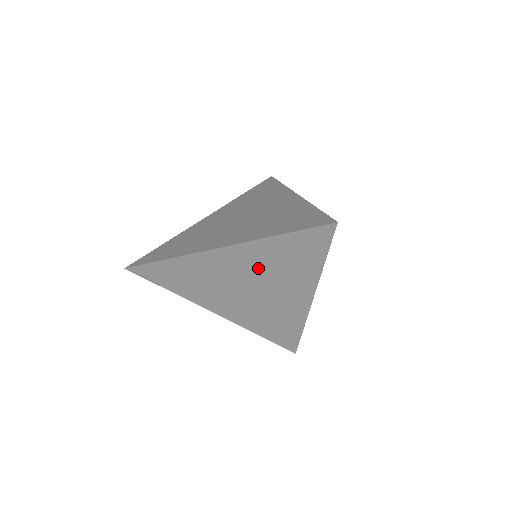
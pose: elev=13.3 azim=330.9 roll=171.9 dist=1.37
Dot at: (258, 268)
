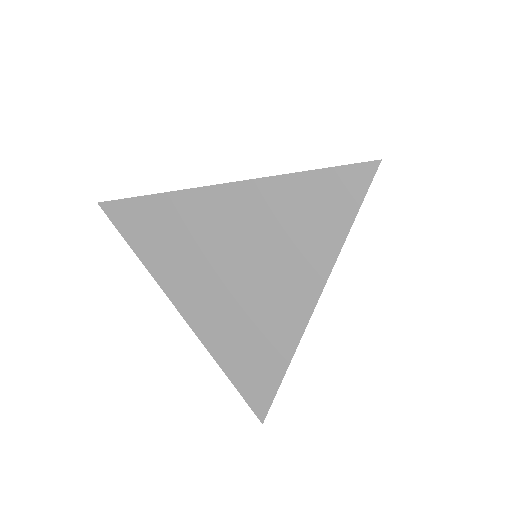
Dot at: (260, 229)
